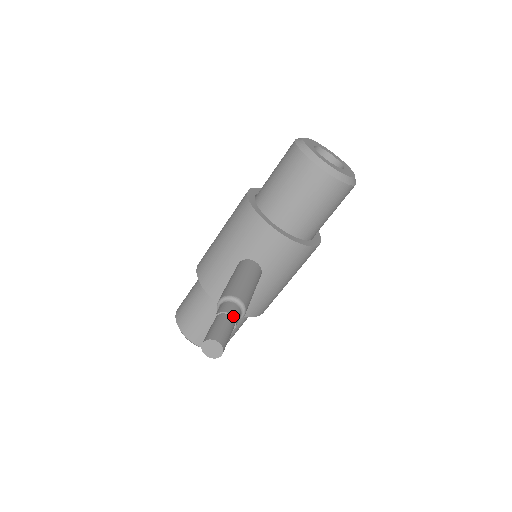
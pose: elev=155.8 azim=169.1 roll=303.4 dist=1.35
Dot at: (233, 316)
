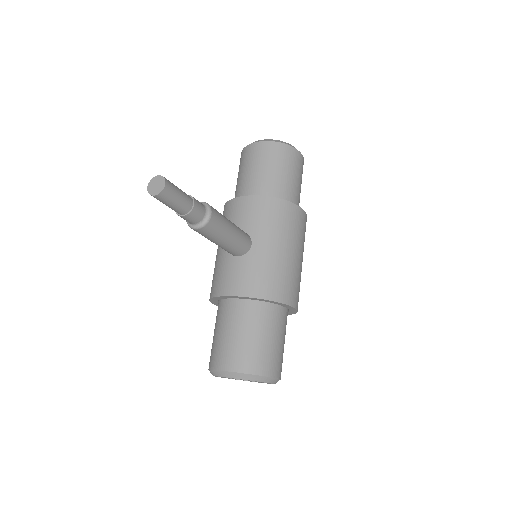
Dot at: (189, 195)
